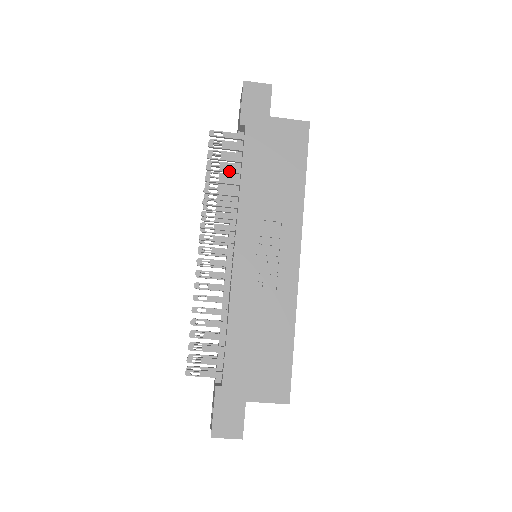
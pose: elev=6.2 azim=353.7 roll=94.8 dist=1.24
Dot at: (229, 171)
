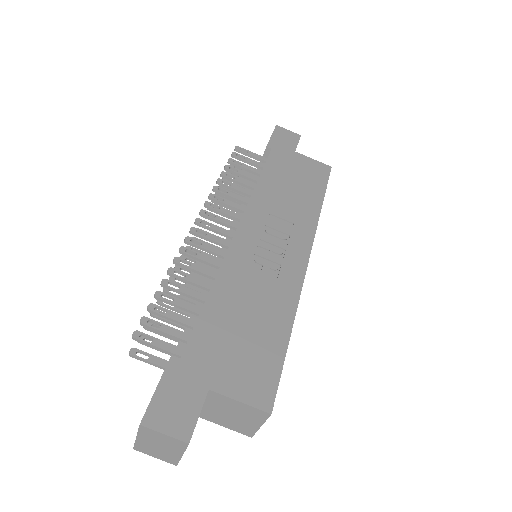
Dot at: (247, 176)
